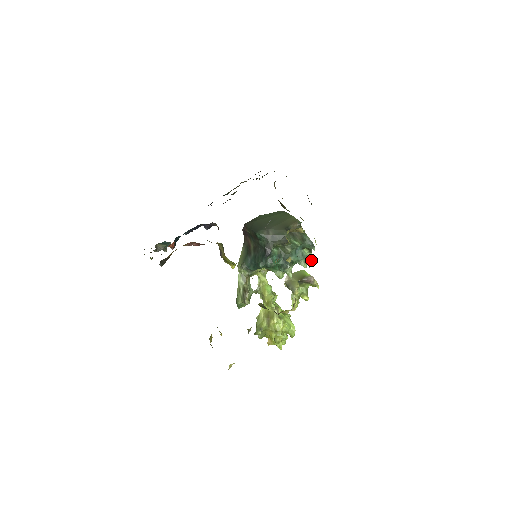
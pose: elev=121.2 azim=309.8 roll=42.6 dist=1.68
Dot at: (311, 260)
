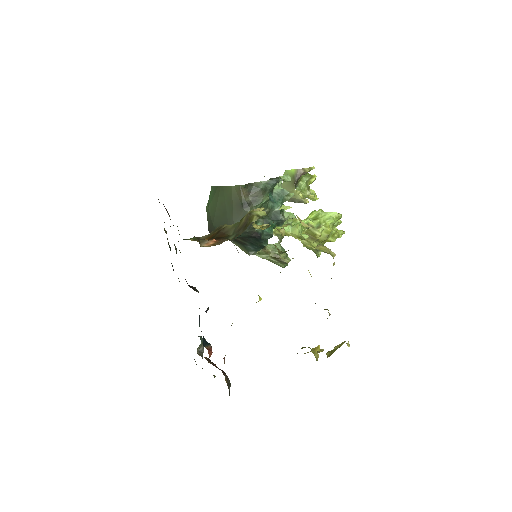
Dot at: (288, 181)
